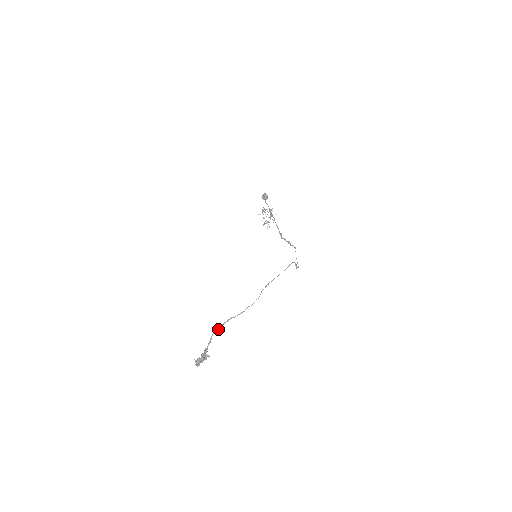
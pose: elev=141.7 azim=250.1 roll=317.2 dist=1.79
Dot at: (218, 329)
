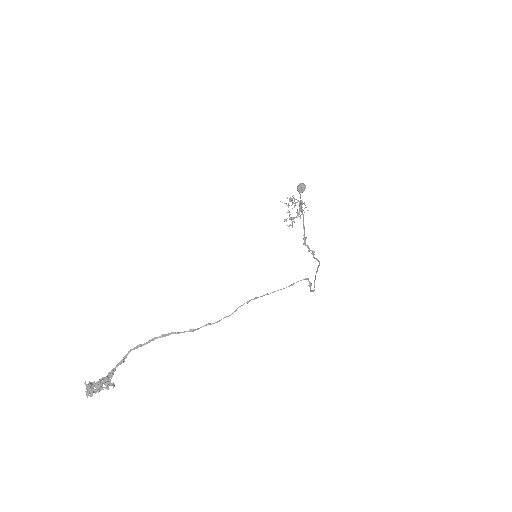
Dot at: (143, 344)
